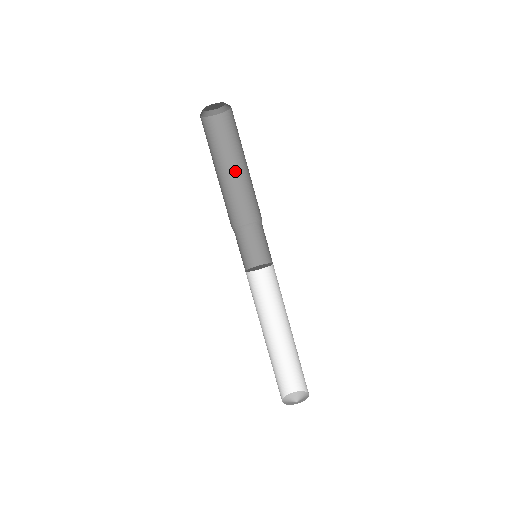
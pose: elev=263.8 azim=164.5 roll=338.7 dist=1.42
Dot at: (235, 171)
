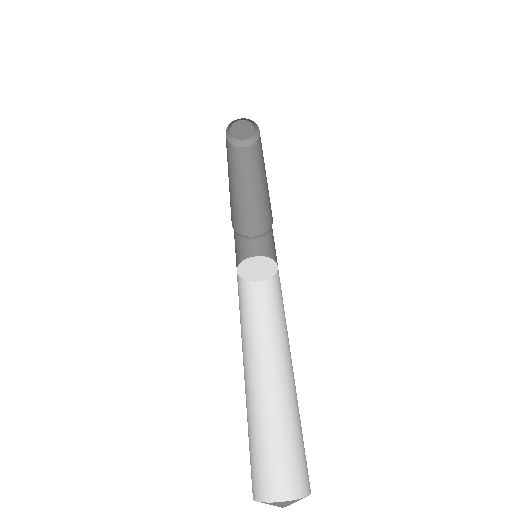
Dot at: (256, 187)
